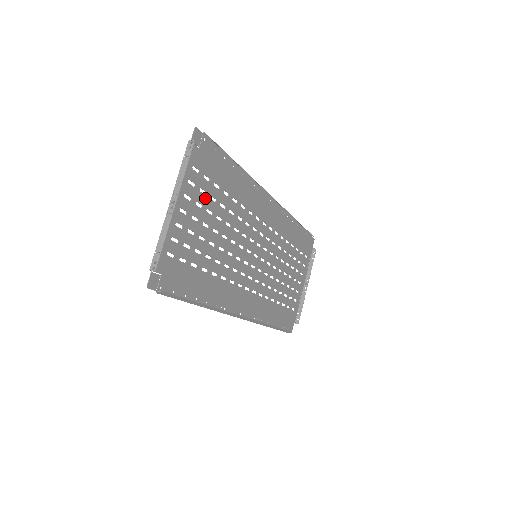
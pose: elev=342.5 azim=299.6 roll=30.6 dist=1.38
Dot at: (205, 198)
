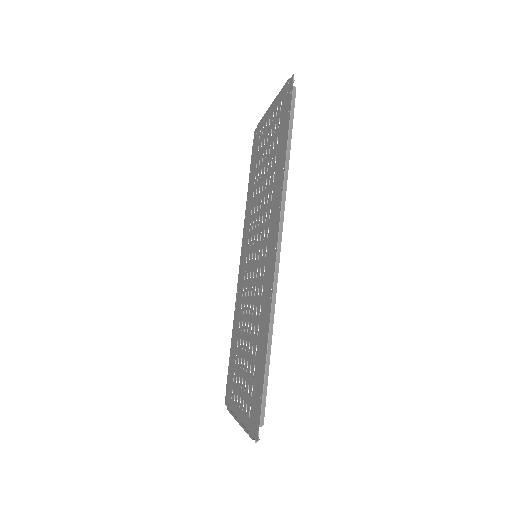
Dot at: (262, 150)
